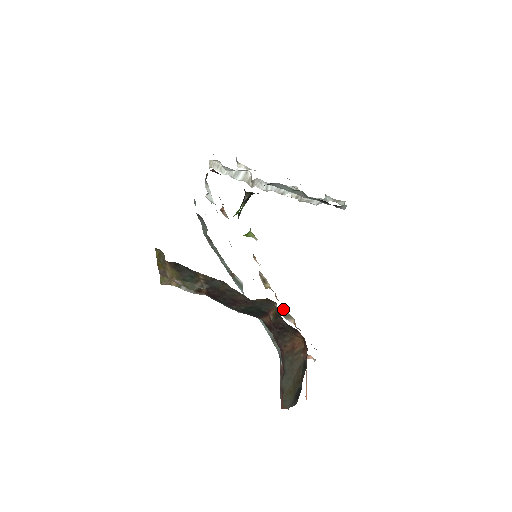
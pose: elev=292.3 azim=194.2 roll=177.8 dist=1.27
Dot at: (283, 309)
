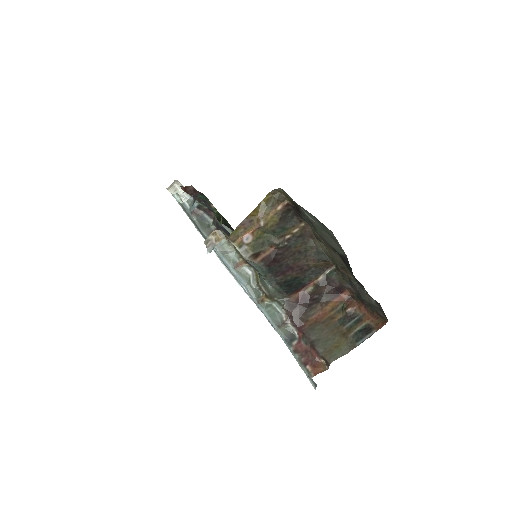
Dot at: occluded
